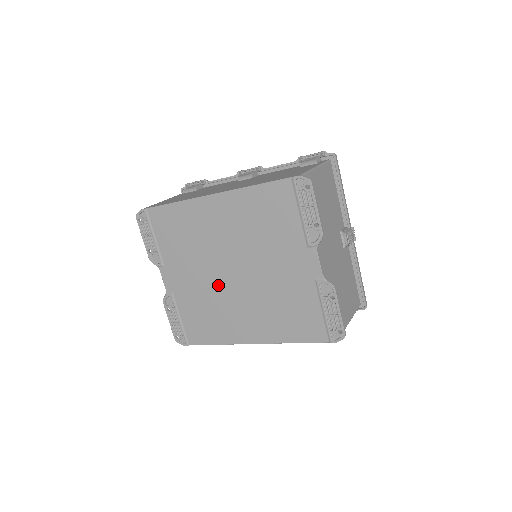
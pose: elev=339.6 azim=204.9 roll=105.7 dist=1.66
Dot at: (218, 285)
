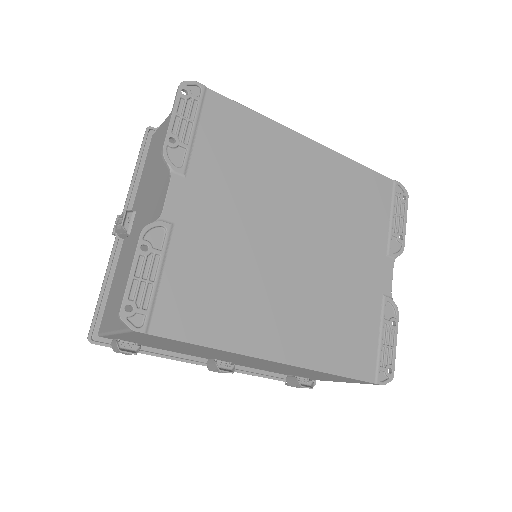
Dot at: (264, 249)
